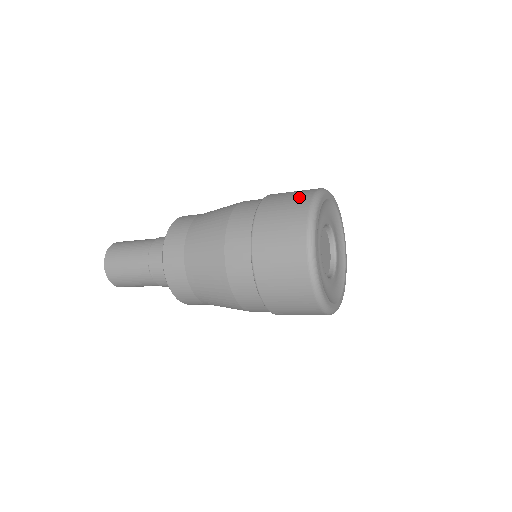
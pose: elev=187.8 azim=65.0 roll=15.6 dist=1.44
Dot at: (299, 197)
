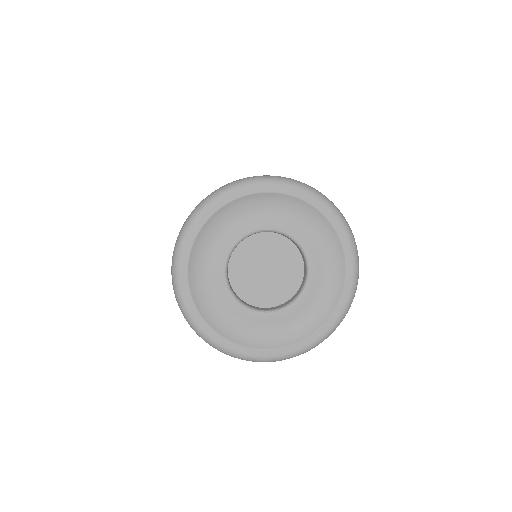
Dot at: occluded
